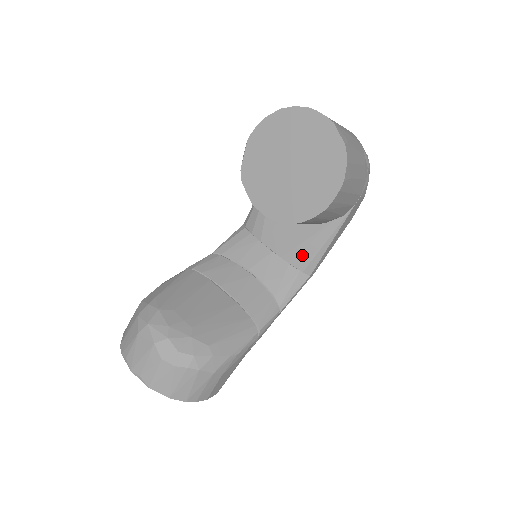
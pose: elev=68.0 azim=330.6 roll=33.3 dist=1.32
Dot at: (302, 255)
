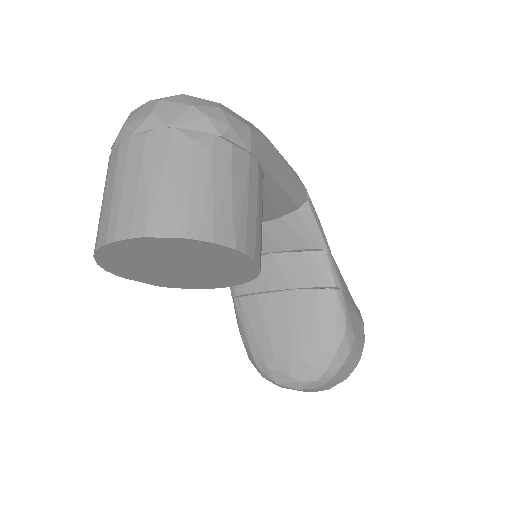
Dot at: (280, 208)
